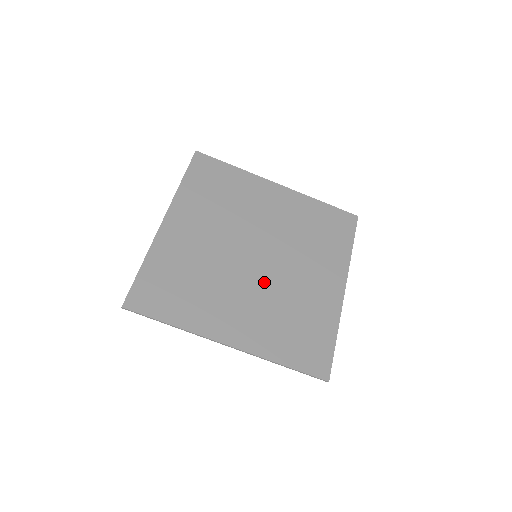
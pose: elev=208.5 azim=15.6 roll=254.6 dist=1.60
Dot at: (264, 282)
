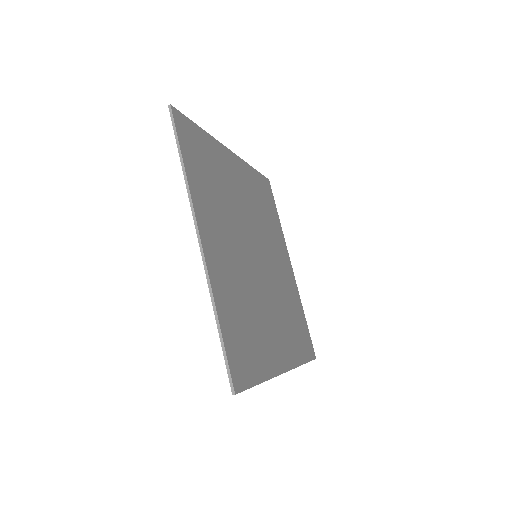
Dot at: (271, 285)
